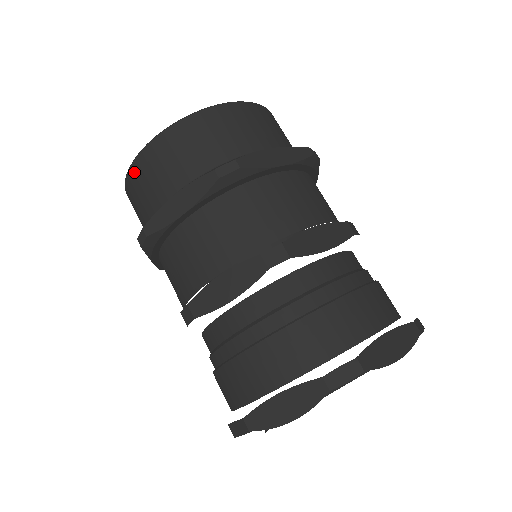
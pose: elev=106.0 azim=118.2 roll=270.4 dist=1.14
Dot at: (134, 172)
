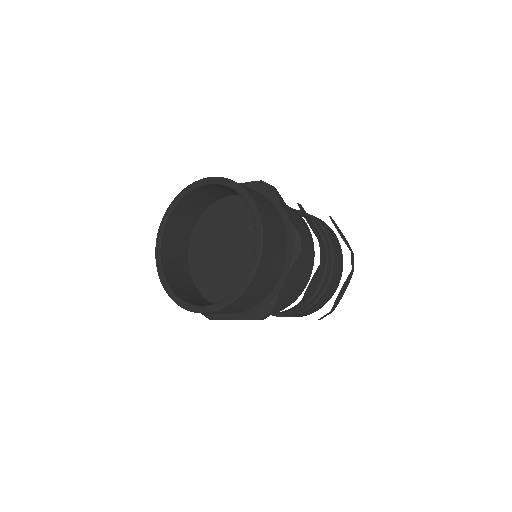
Dot at: occluded
